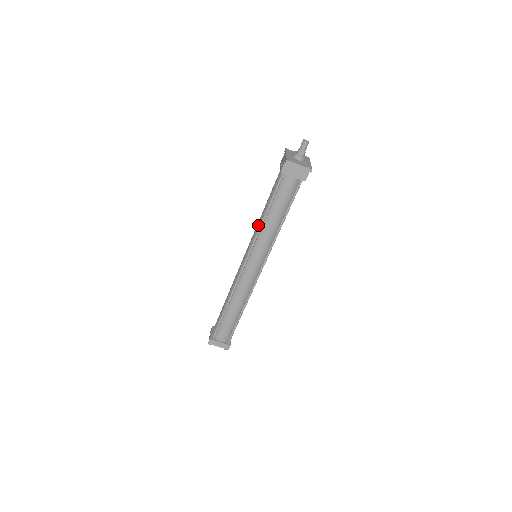
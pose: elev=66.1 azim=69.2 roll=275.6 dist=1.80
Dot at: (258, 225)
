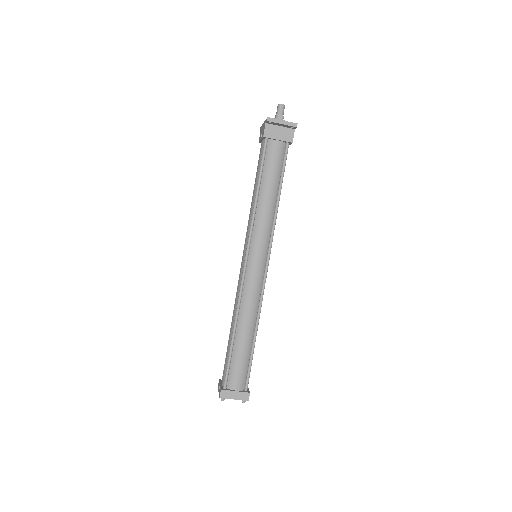
Dot at: (251, 212)
